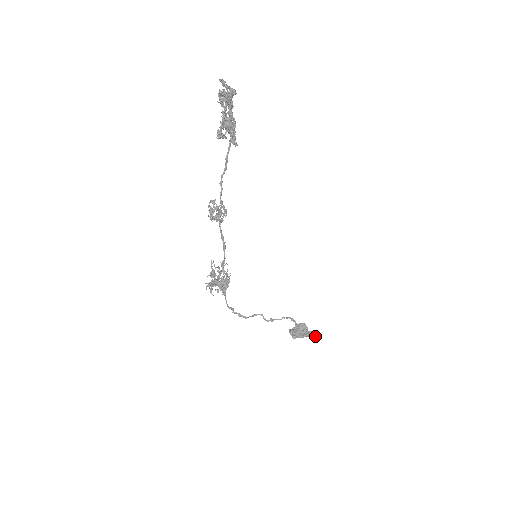
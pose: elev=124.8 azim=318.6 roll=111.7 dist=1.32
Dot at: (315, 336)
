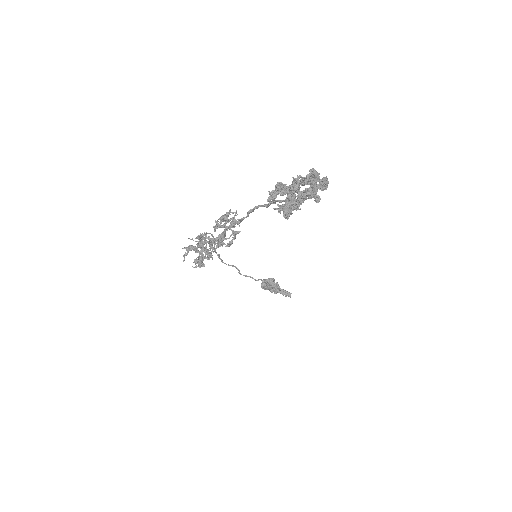
Dot at: occluded
